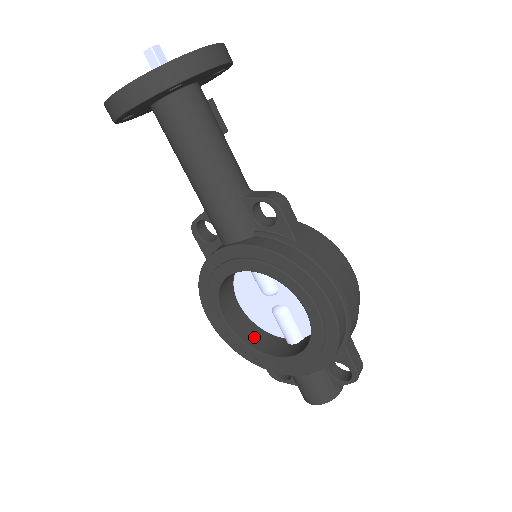
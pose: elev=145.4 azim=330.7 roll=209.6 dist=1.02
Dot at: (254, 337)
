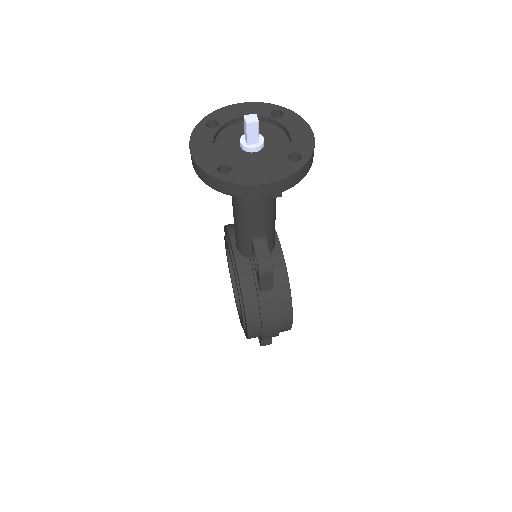
Dot at: occluded
